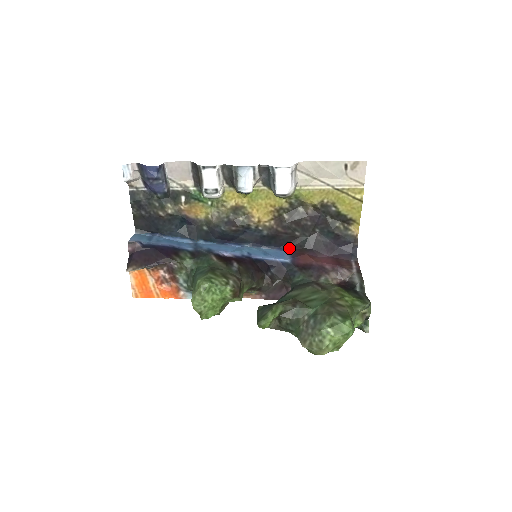
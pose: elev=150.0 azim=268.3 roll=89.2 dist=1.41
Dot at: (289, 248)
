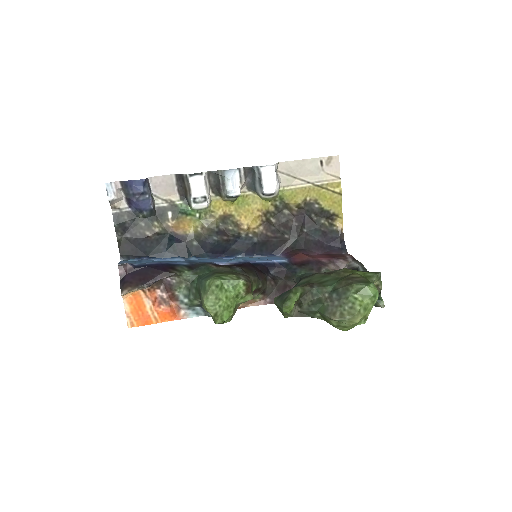
Dot at: (281, 252)
